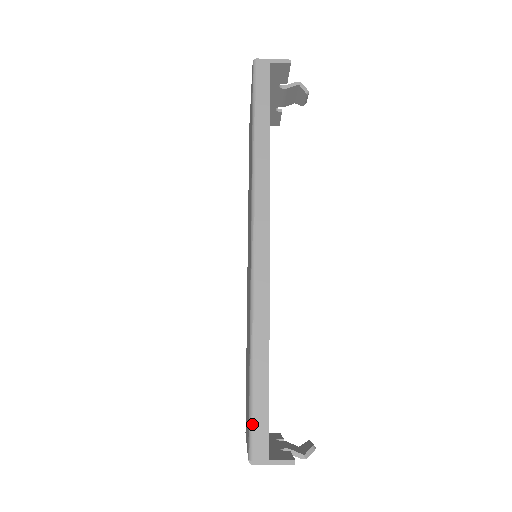
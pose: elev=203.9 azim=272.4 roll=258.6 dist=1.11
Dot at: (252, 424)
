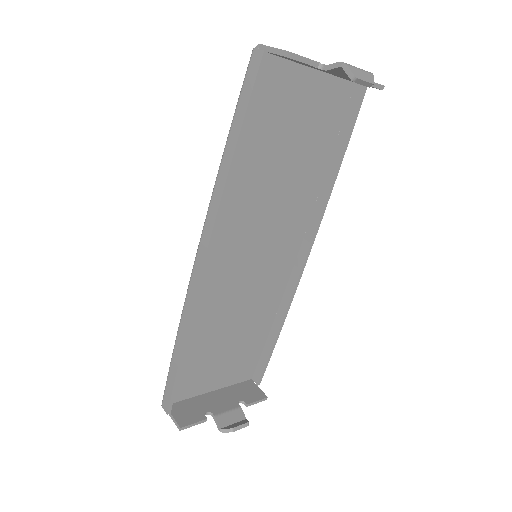
Dot at: (165, 386)
